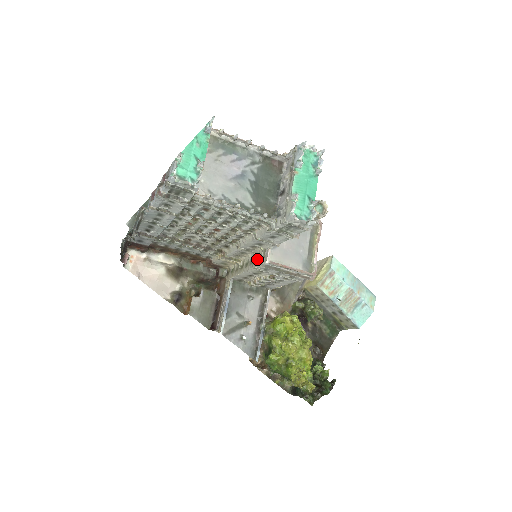
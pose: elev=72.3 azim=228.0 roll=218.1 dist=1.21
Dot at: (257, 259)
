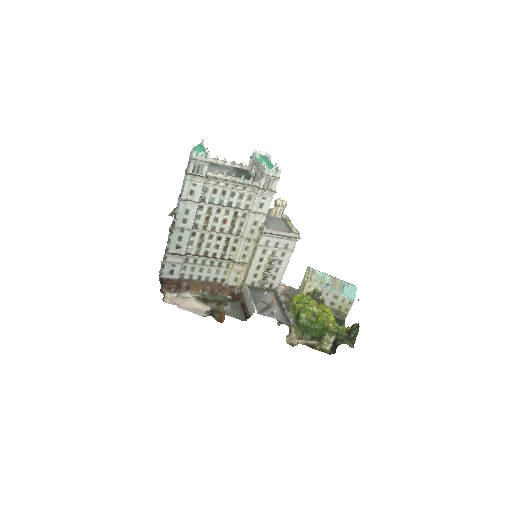
Dot at: (258, 241)
